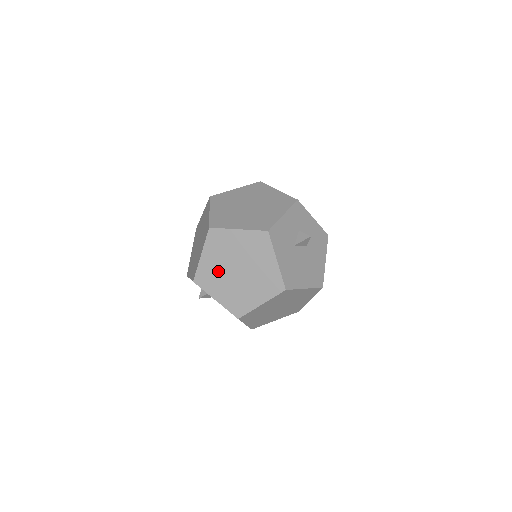
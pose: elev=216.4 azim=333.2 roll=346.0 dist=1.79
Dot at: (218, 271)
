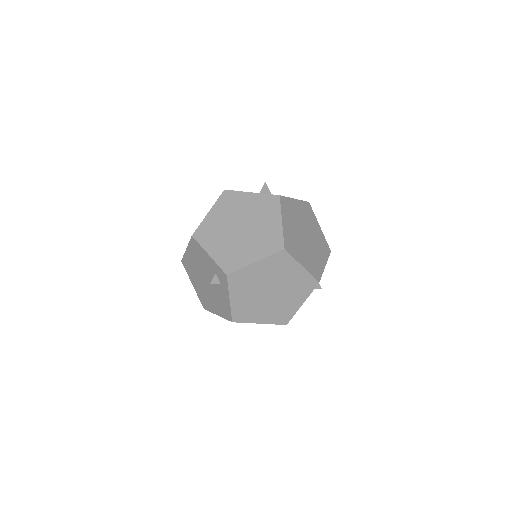
Dot at: (255, 282)
